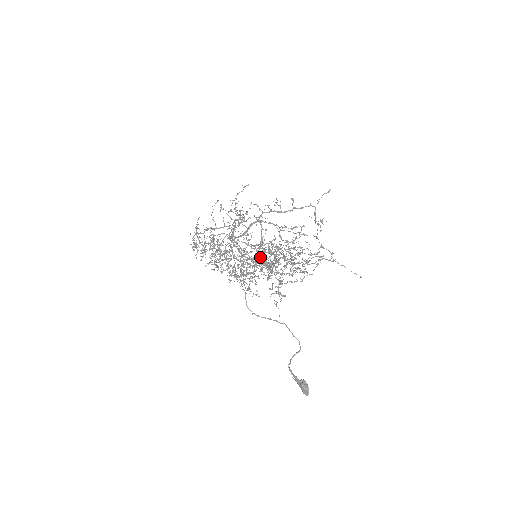
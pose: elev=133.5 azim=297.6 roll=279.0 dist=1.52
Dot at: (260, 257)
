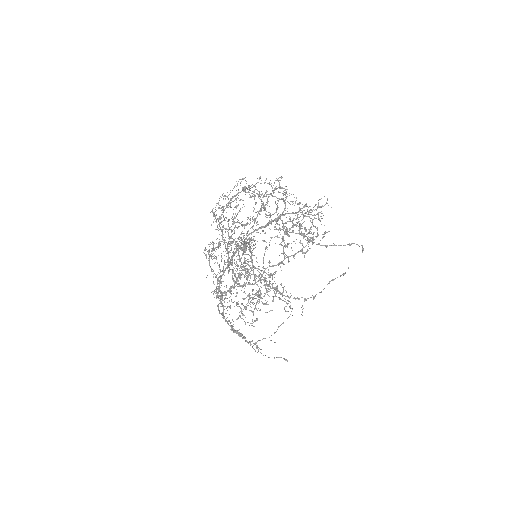
Dot at: (237, 278)
